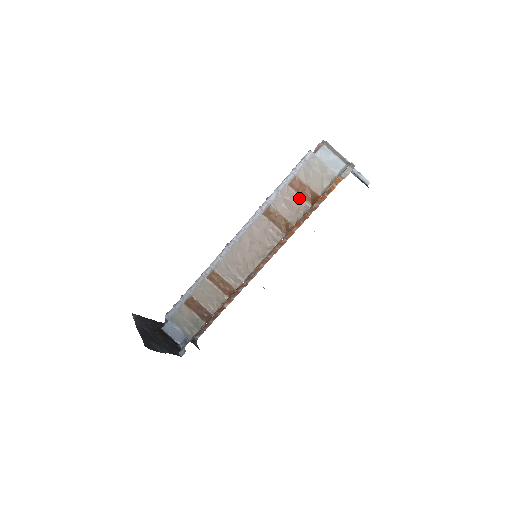
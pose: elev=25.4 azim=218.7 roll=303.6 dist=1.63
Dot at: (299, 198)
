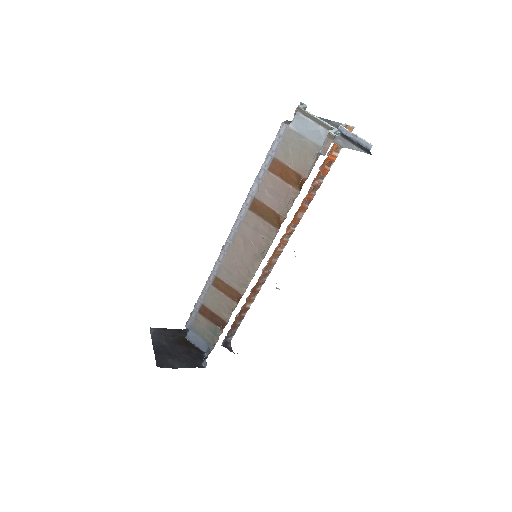
Dot at: (284, 184)
